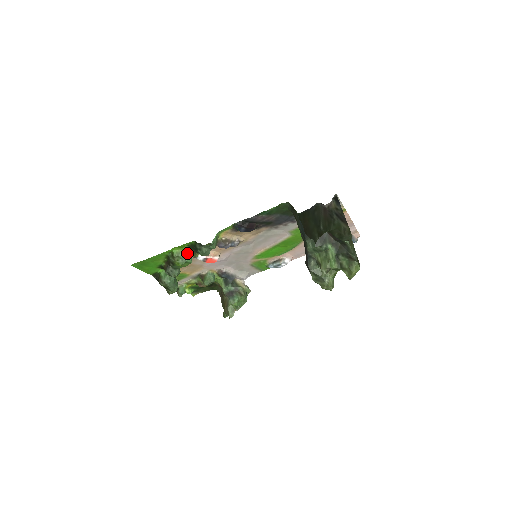
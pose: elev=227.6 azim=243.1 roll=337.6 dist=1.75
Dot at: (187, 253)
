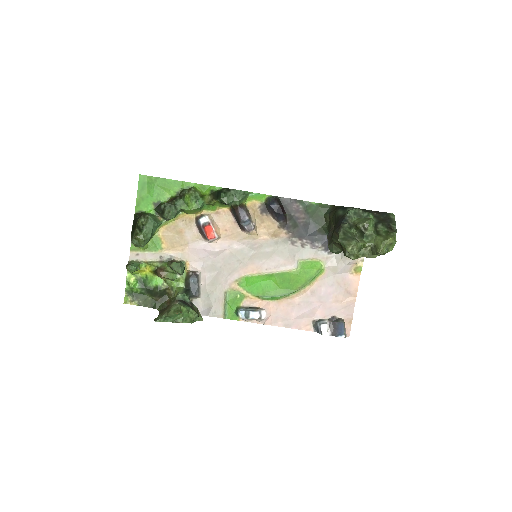
Dot at: (204, 196)
